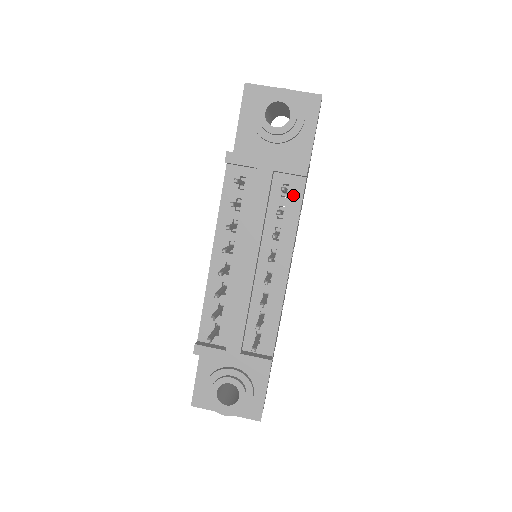
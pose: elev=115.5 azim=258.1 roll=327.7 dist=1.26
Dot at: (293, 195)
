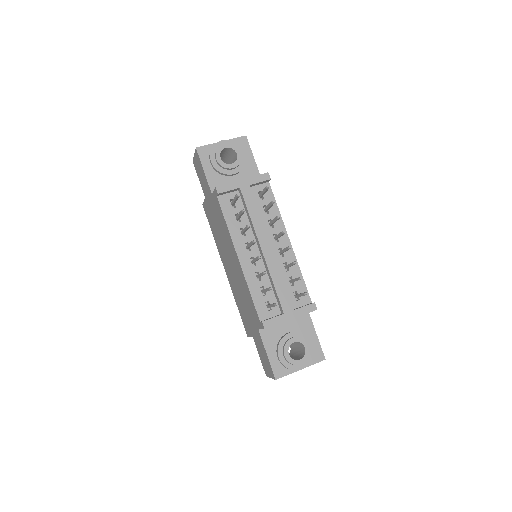
Dot at: (267, 196)
